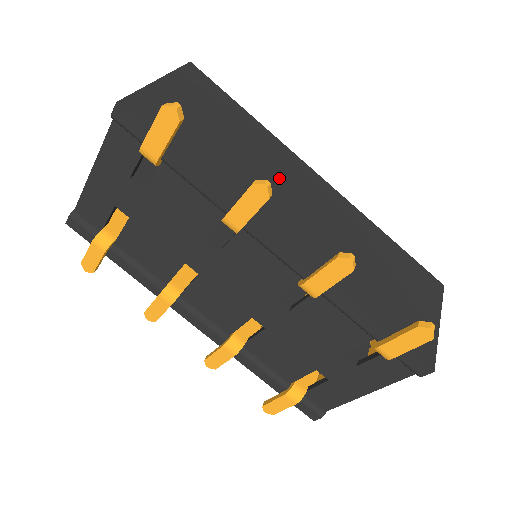
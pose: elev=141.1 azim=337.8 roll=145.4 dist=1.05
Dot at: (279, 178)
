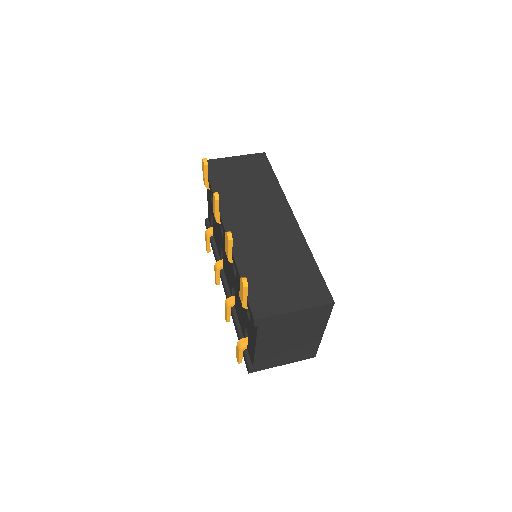
Dot at: (259, 206)
